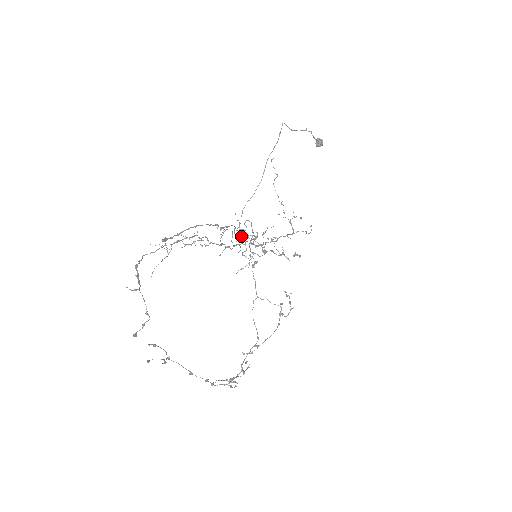
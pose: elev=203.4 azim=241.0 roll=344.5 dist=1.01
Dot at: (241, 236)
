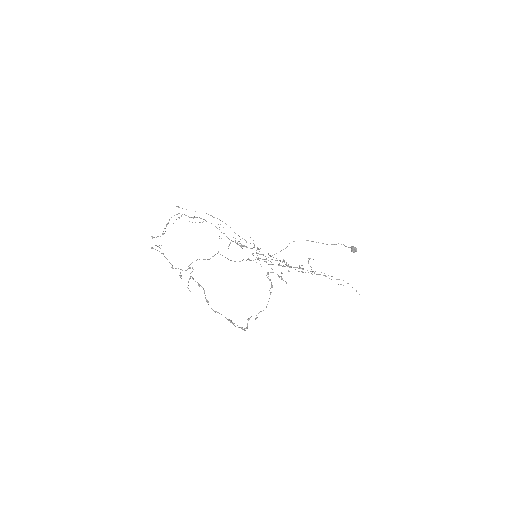
Dot at: occluded
